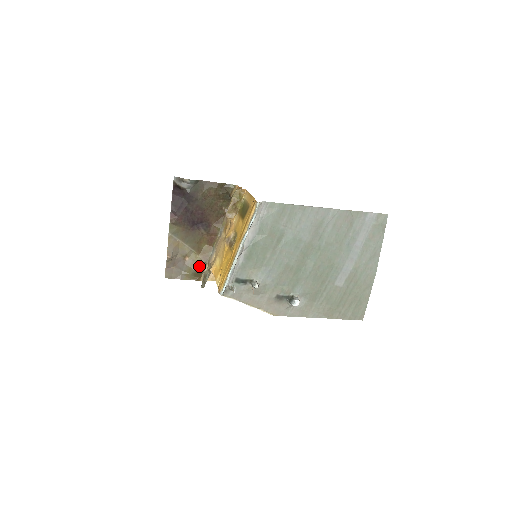
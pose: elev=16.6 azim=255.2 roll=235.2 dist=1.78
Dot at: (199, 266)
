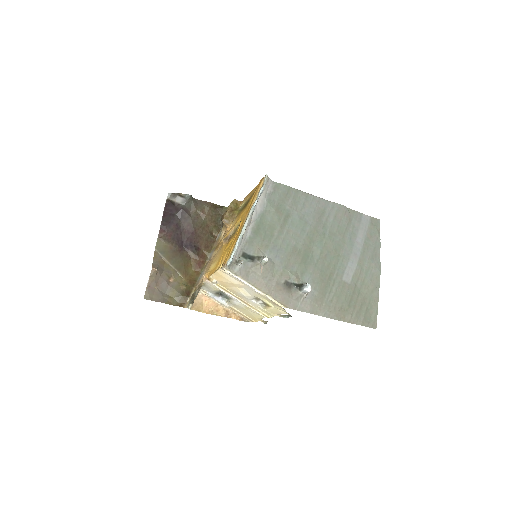
Dot at: (185, 289)
